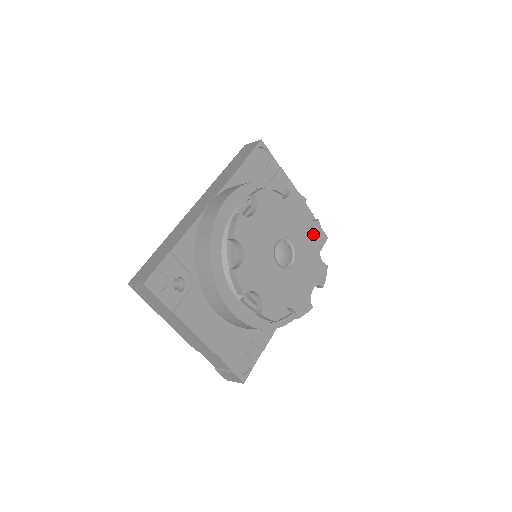
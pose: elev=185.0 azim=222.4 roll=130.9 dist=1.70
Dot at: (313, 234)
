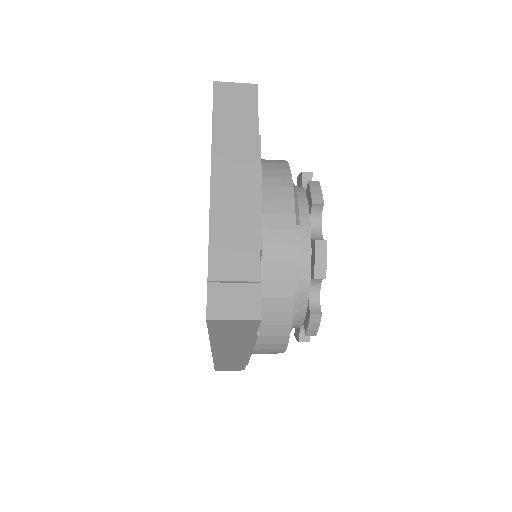
Dot at: occluded
